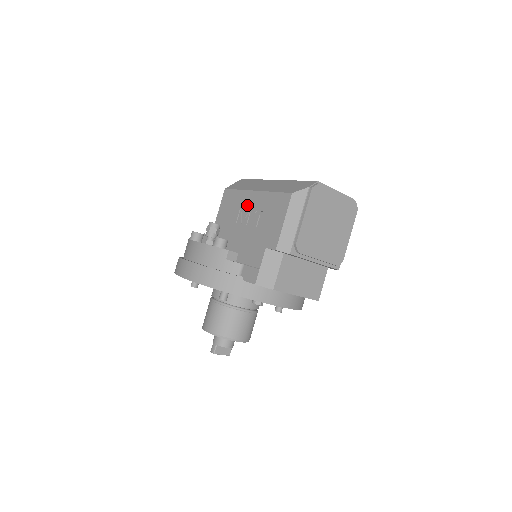
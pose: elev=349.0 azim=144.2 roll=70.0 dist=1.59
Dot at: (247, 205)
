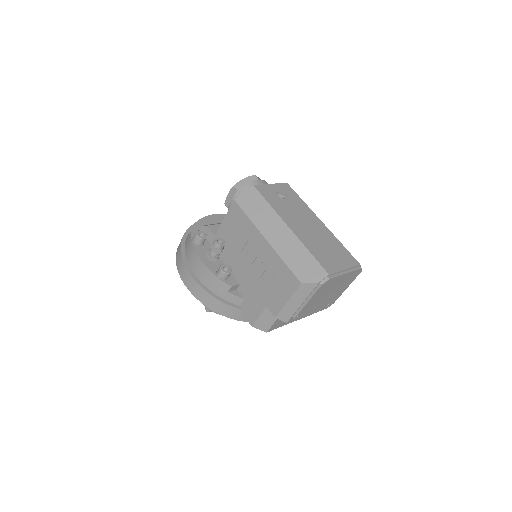
Dot at: (255, 246)
